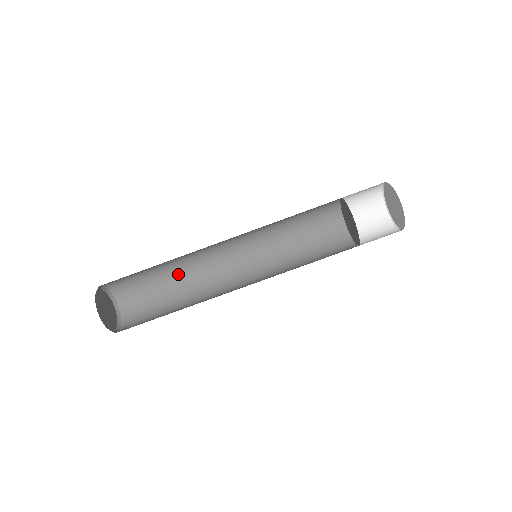
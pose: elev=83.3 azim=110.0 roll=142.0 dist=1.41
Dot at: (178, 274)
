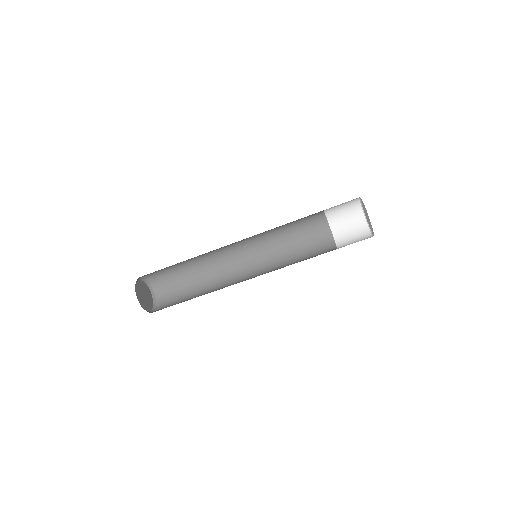
Dot at: (198, 267)
